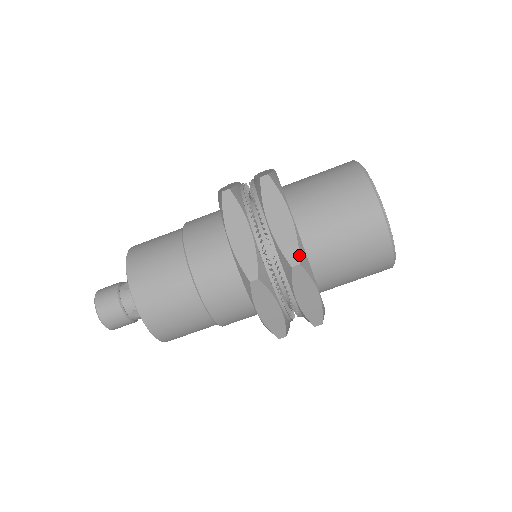
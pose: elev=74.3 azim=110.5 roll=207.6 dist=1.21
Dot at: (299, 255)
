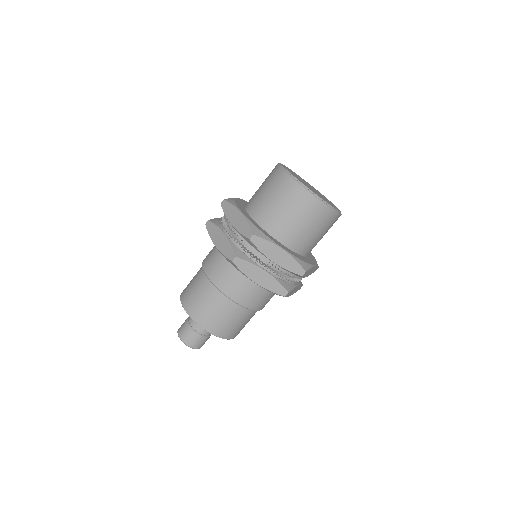
Dot at: (302, 268)
